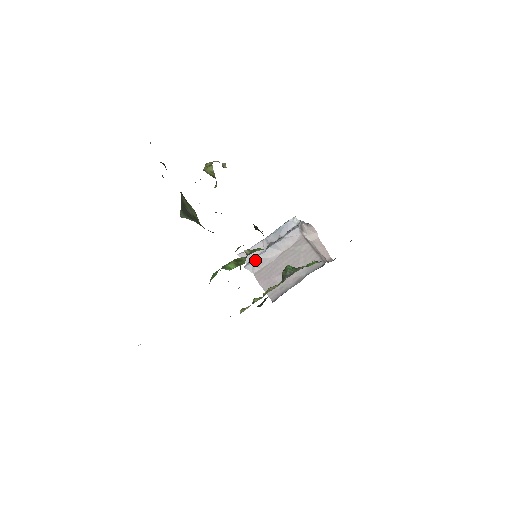
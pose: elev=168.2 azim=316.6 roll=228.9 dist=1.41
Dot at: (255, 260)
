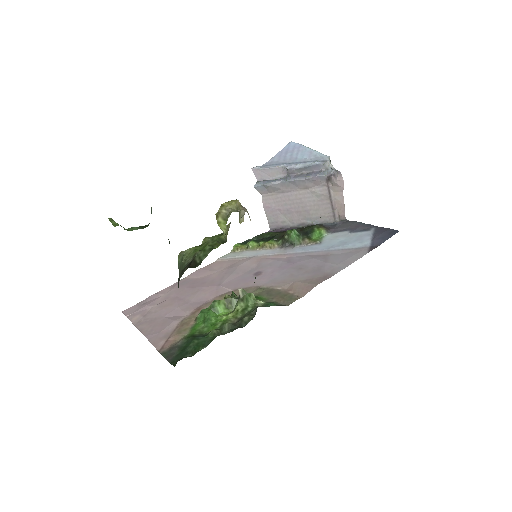
Dot at: (267, 186)
